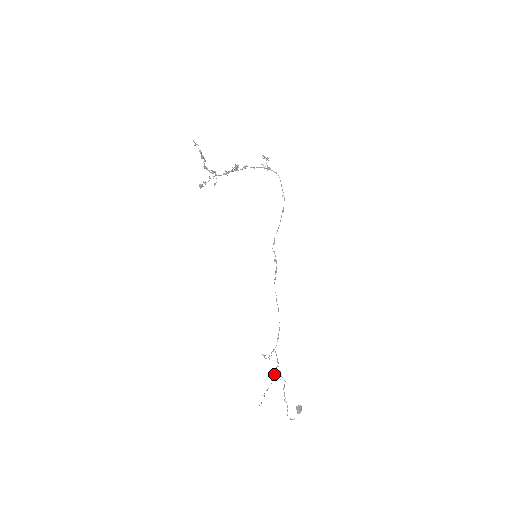
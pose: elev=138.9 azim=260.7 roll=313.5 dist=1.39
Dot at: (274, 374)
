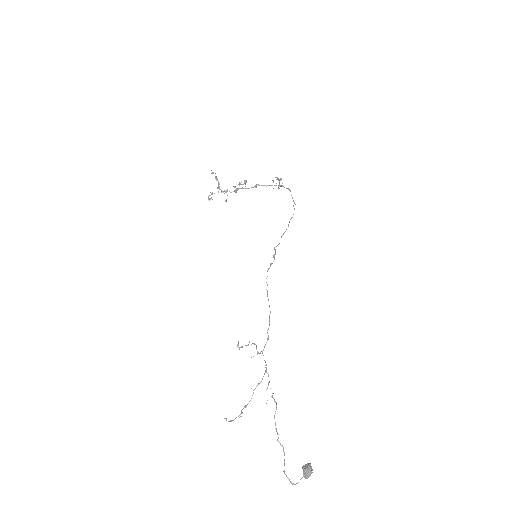
Dot at: (257, 385)
